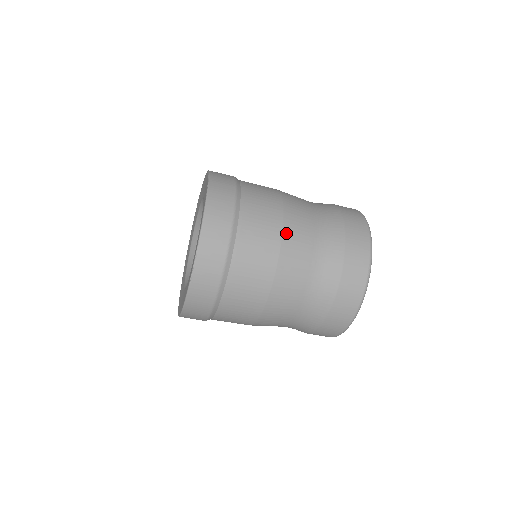
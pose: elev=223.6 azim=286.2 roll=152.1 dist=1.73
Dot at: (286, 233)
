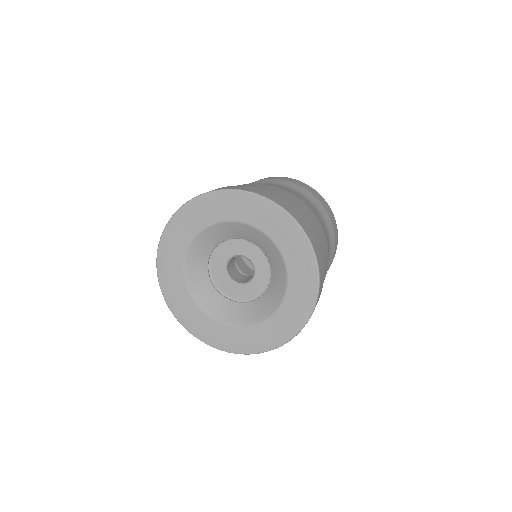
Dot at: occluded
